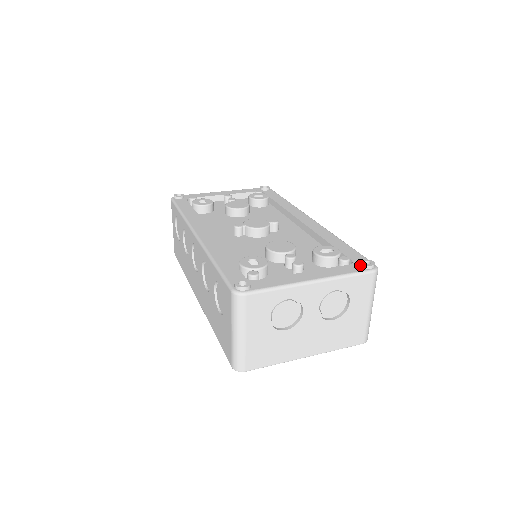
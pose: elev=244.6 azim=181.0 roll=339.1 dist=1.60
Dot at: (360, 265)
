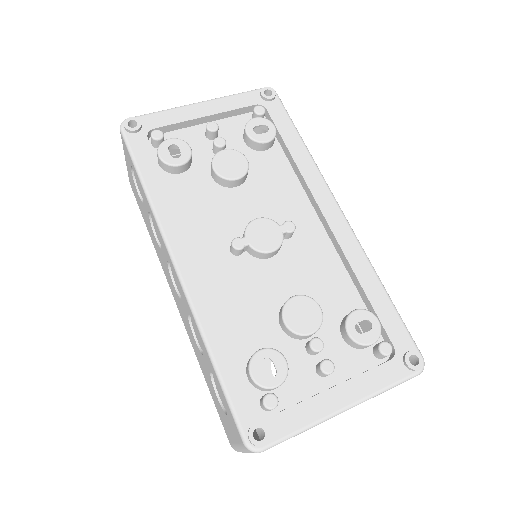
Dot at: (405, 364)
